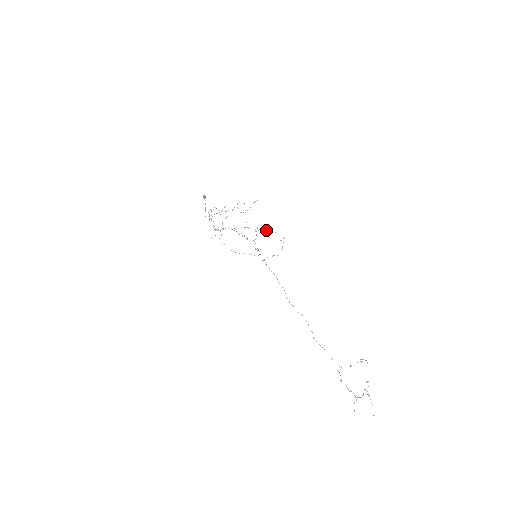
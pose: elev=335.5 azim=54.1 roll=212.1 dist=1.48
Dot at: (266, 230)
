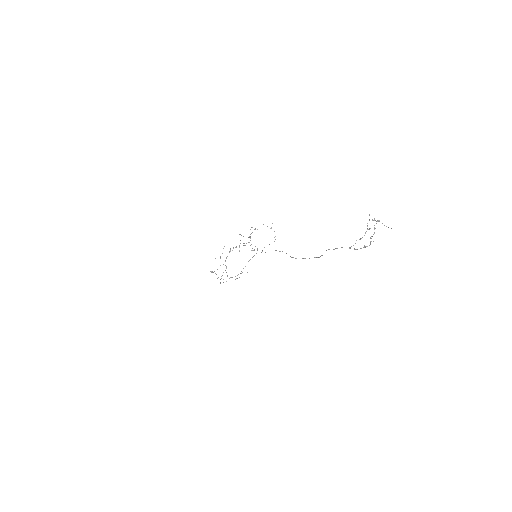
Dot at: occluded
